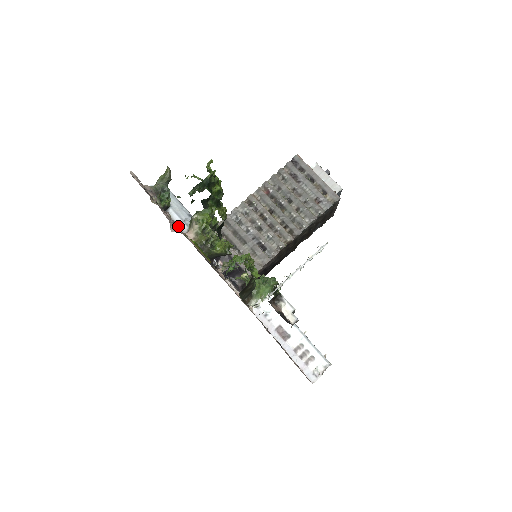
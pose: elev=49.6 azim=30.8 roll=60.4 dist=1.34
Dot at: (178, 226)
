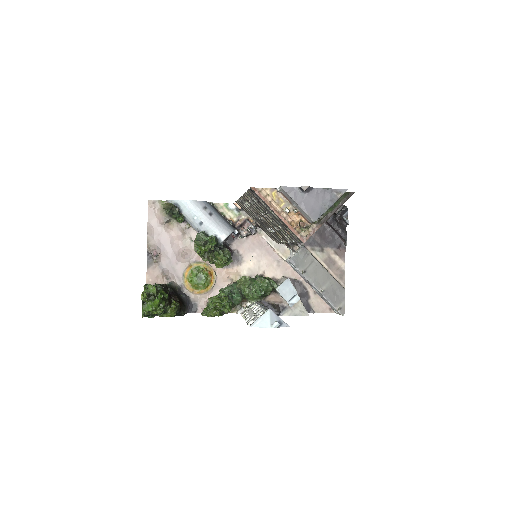
Dot at: (197, 232)
